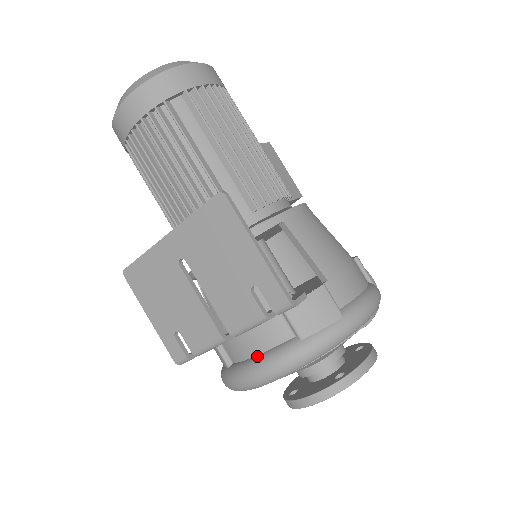
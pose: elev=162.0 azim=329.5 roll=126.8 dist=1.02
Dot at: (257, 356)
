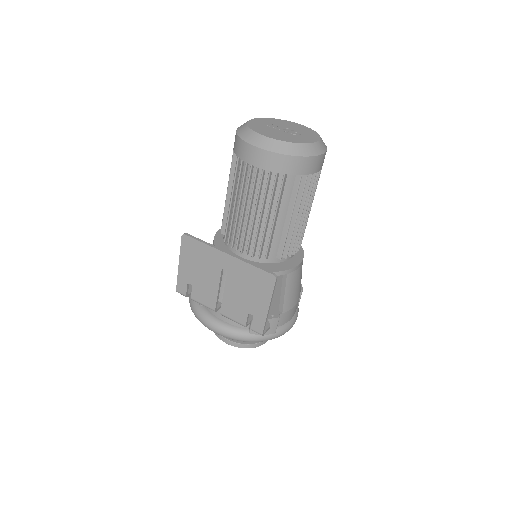
Dot at: (223, 322)
